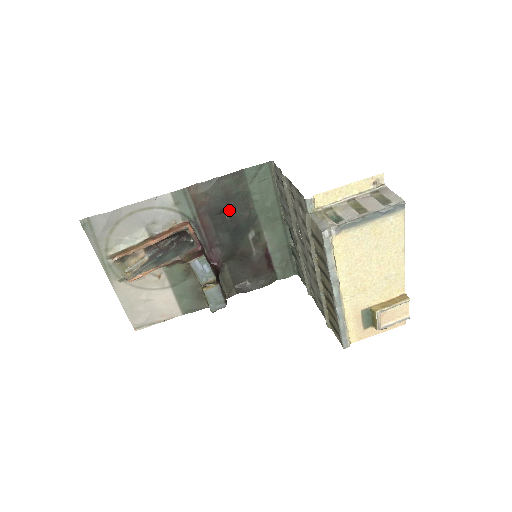
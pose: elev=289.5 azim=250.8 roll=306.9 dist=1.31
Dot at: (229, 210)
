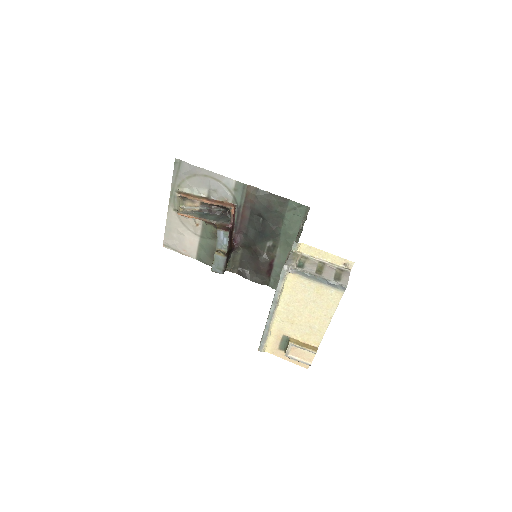
Dot at: (264, 217)
